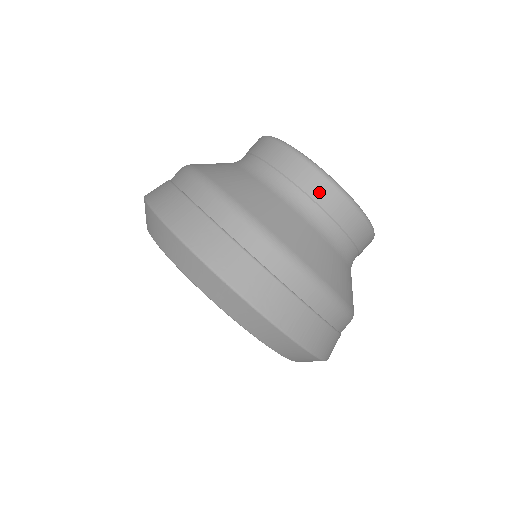
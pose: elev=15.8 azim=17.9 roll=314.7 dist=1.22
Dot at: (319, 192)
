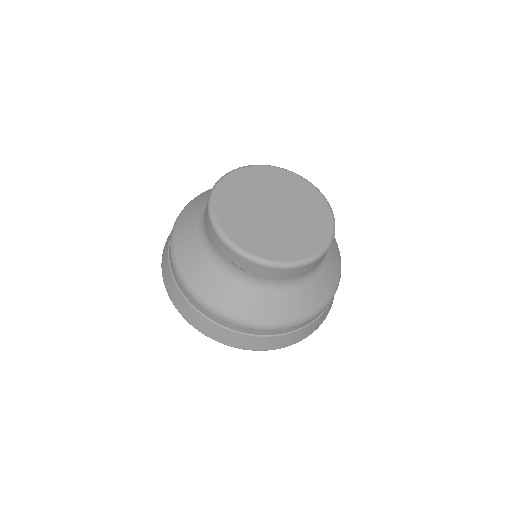
Dot at: (213, 237)
